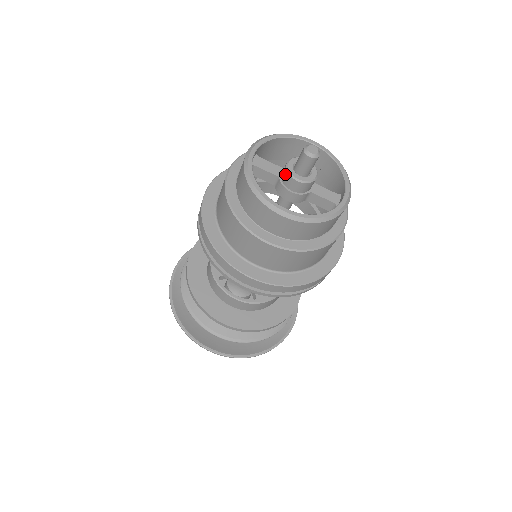
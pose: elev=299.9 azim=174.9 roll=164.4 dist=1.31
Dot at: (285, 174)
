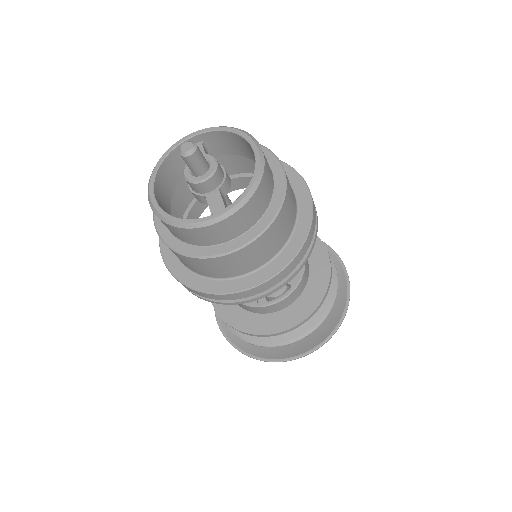
Dot at: occluded
